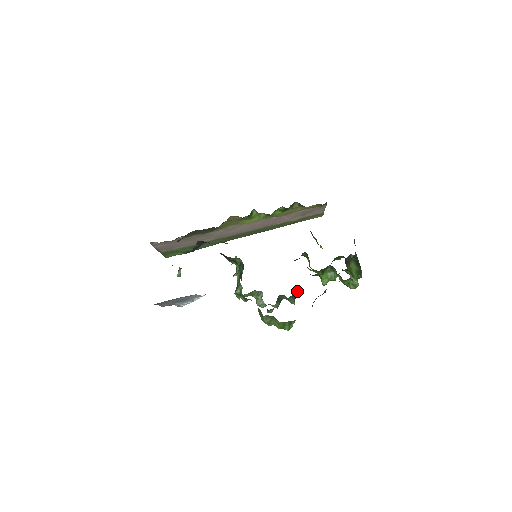
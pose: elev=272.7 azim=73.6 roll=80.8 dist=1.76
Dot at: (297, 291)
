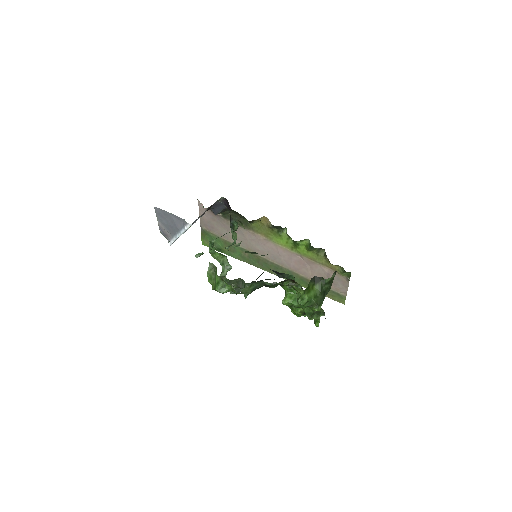
Dot at: occluded
